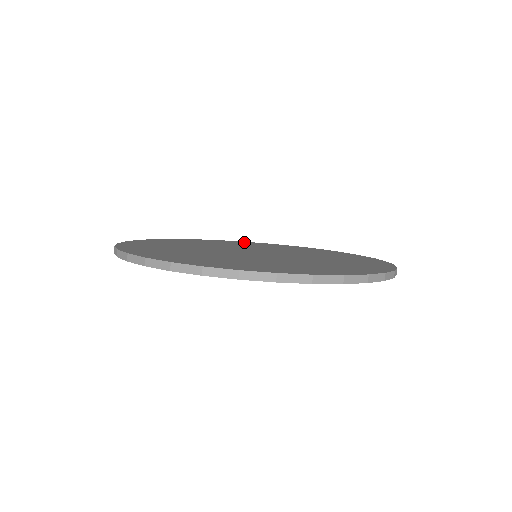
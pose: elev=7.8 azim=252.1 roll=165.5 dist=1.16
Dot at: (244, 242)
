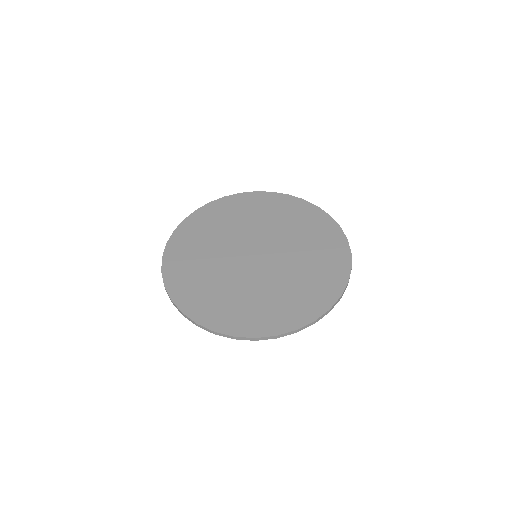
Dot at: (200, 215)
